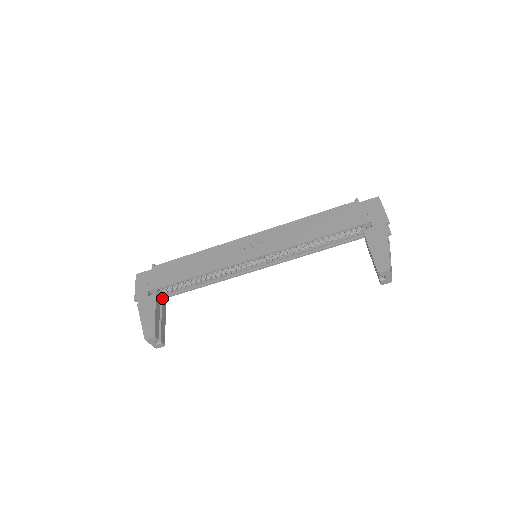
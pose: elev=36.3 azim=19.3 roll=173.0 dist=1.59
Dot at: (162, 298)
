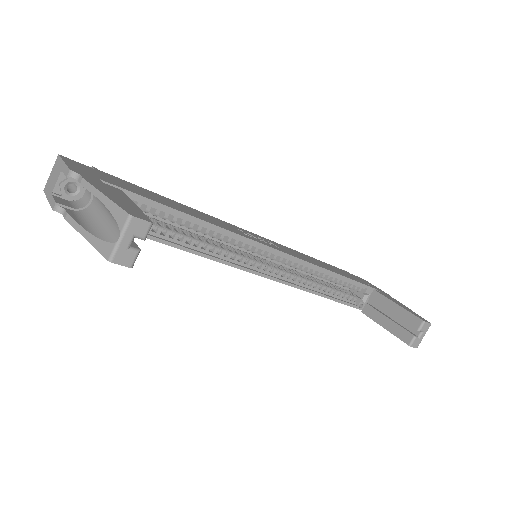
Dot at: occluded
